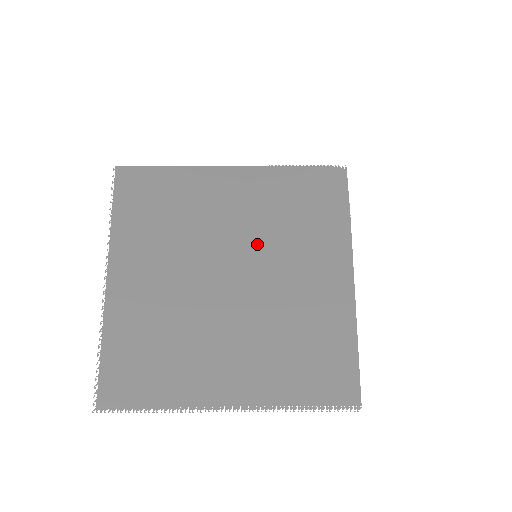
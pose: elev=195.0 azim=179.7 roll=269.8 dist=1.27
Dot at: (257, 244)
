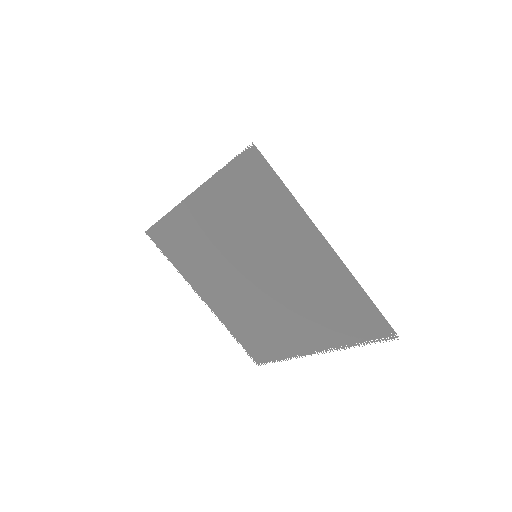
Dot at: (250, 247)
